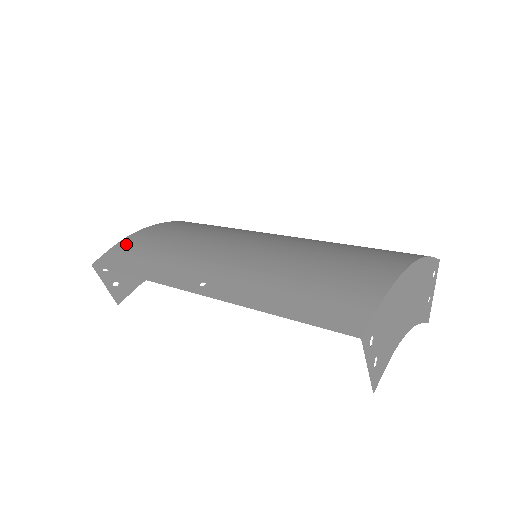
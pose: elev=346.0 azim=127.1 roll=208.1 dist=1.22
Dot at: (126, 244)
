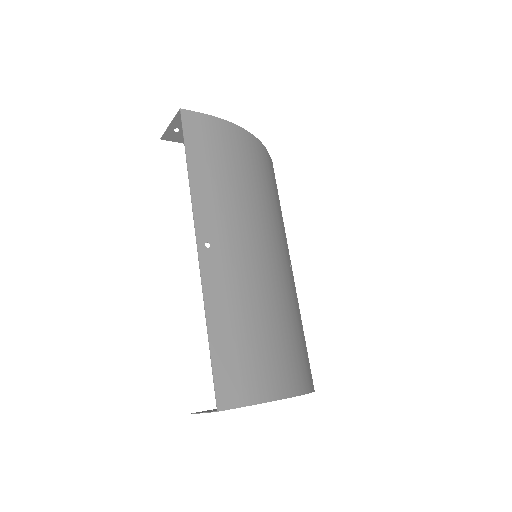
Dot at: (215, 127)
